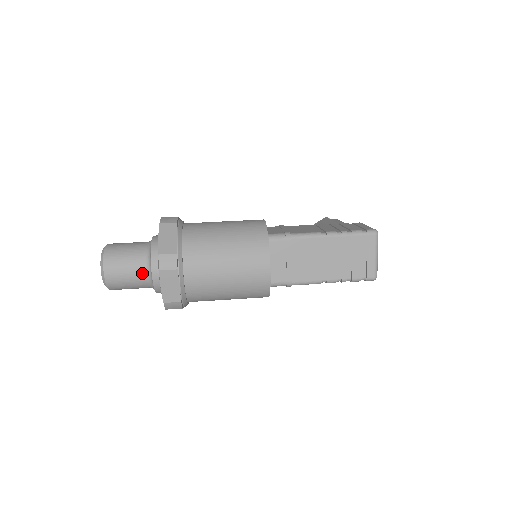
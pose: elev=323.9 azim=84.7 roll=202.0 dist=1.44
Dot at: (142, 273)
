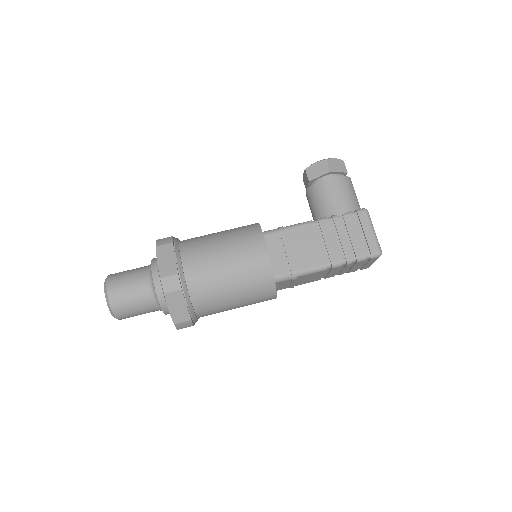
Dot at: (154, 311)
